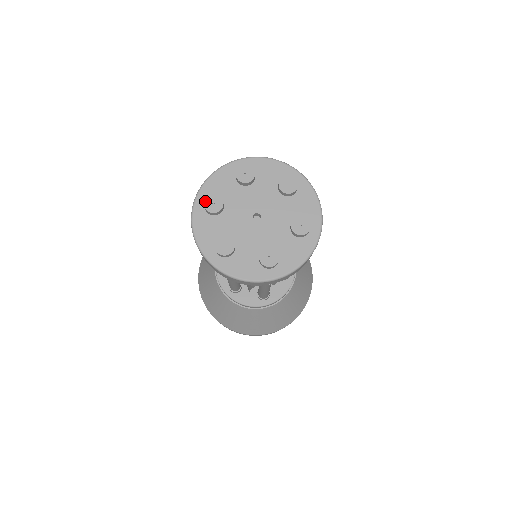
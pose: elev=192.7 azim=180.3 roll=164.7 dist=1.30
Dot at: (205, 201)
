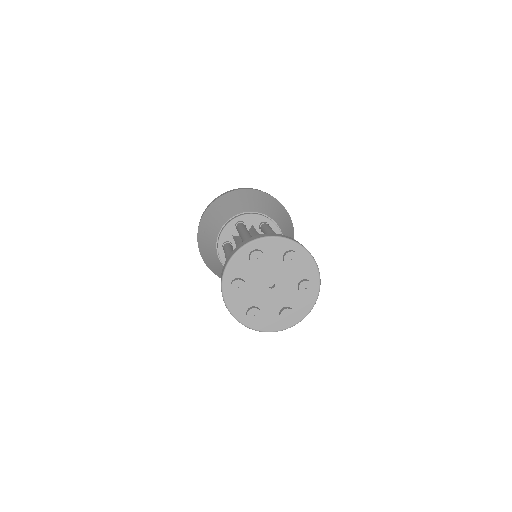
Dot at: (254, 252)
